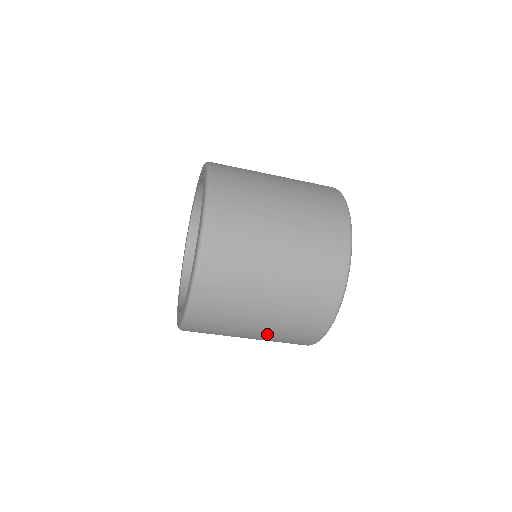
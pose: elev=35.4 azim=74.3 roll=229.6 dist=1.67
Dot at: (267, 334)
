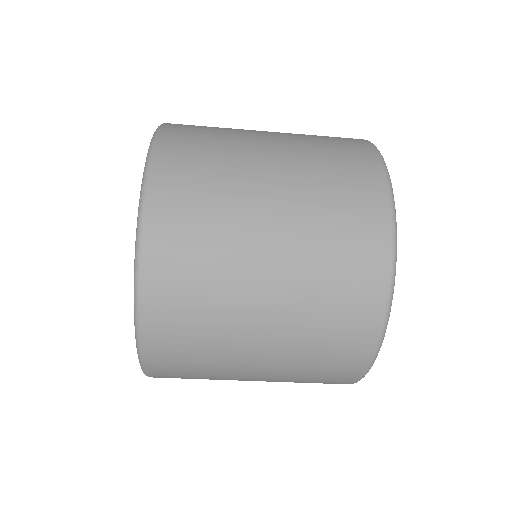
Dot at: occluded
